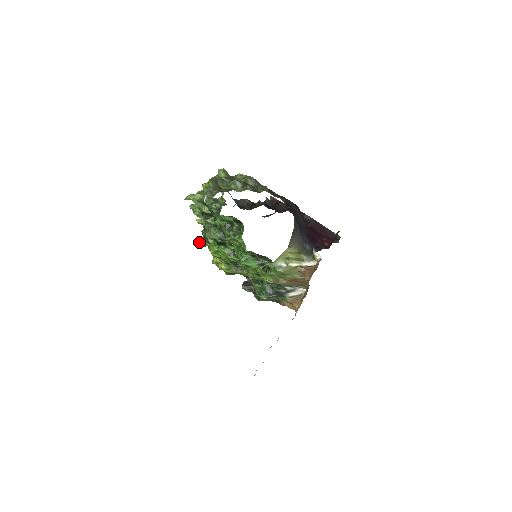
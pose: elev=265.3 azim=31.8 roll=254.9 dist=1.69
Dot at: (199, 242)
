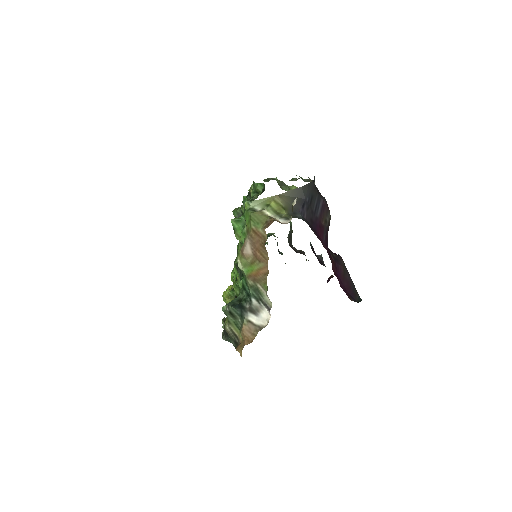
Dot at: occluded
